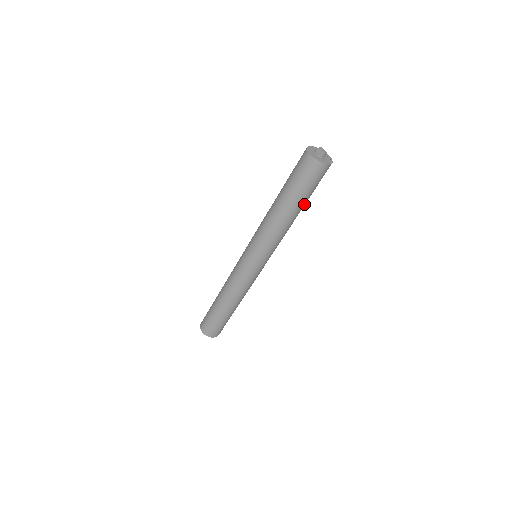
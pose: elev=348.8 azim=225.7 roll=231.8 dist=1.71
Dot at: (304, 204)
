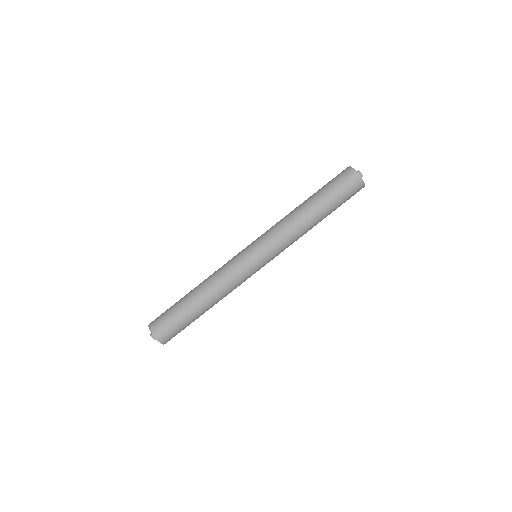
Dot at: occluded
